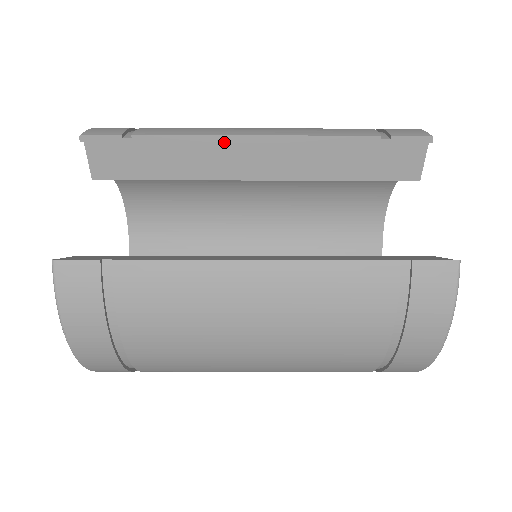
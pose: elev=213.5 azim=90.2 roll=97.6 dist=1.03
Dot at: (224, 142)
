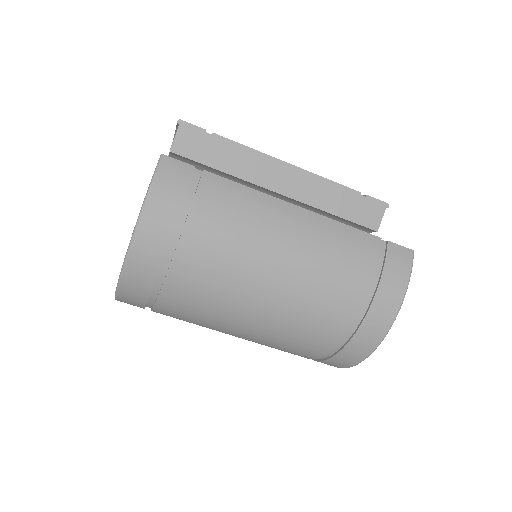
Dot at: (269, 160)
